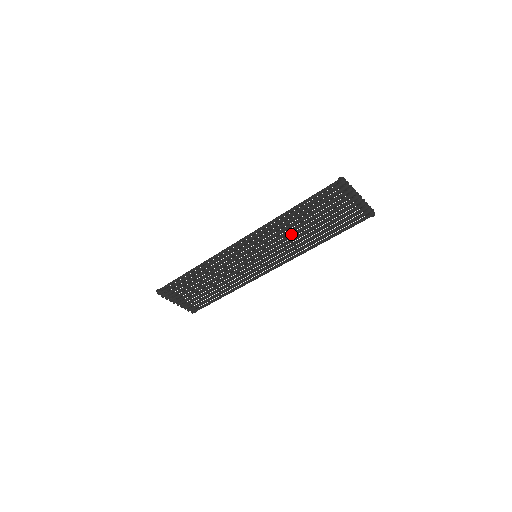
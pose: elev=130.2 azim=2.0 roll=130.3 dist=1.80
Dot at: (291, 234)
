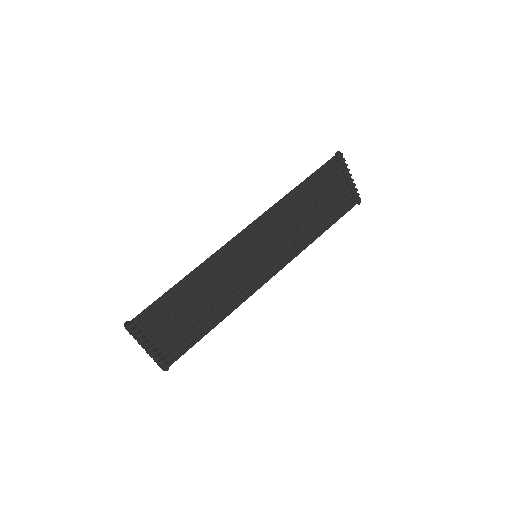
Dot at: (295, 220)
